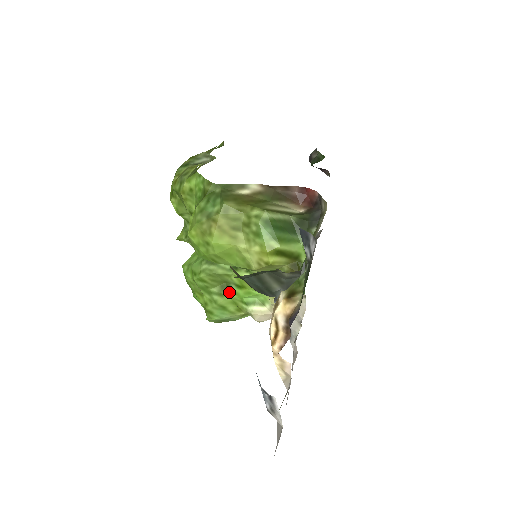
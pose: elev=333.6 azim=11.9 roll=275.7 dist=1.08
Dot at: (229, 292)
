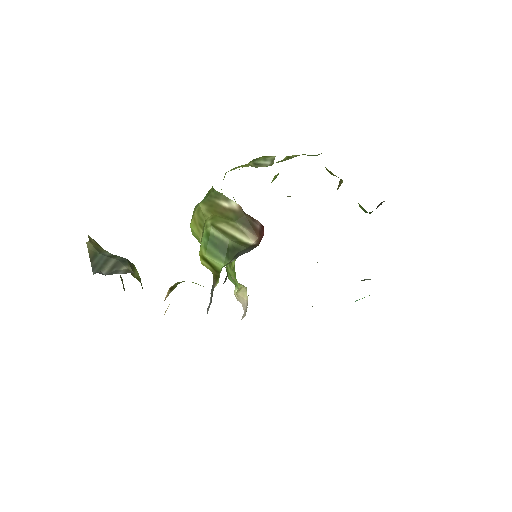
Dot at: (233, 268)
